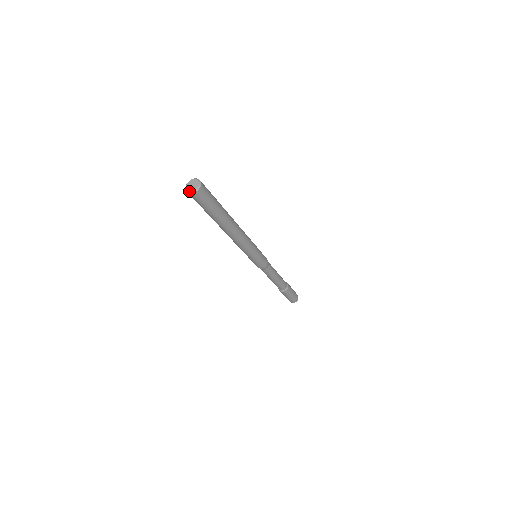
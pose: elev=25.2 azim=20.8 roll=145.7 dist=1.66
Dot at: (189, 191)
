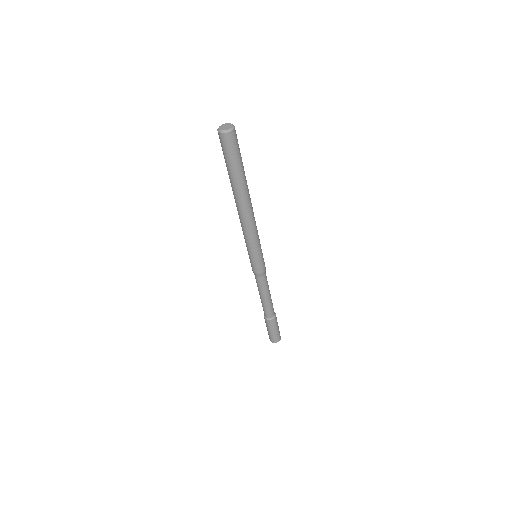
Dot at: (226, 131)
